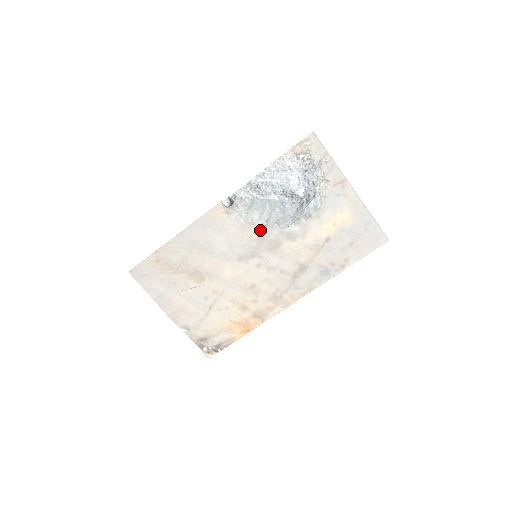
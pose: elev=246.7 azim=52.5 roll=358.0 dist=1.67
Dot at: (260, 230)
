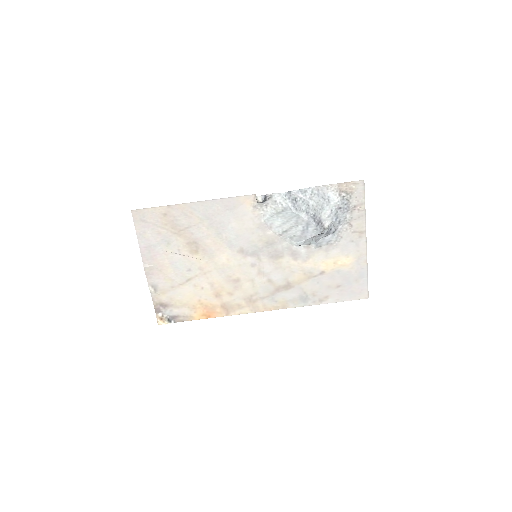
Dot at: (273, 236)
